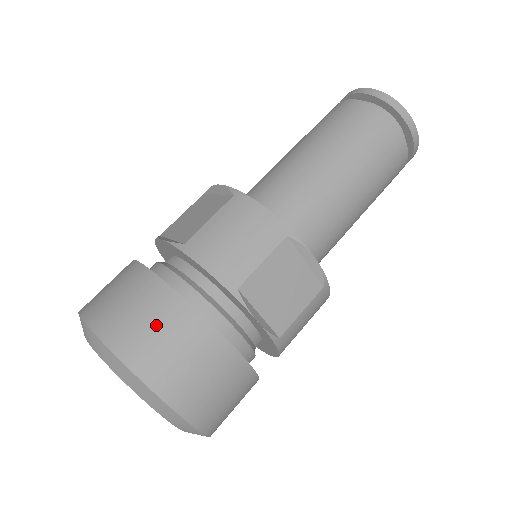
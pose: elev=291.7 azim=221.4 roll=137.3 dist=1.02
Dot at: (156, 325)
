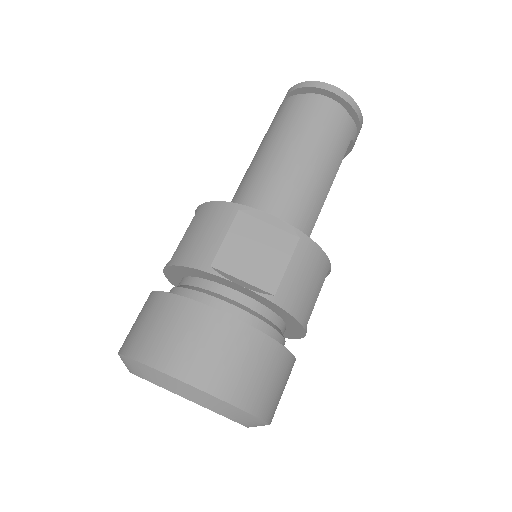
Dot at: (156, 322)
